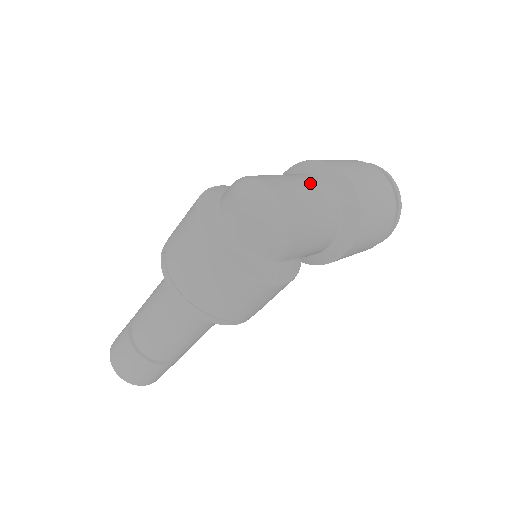
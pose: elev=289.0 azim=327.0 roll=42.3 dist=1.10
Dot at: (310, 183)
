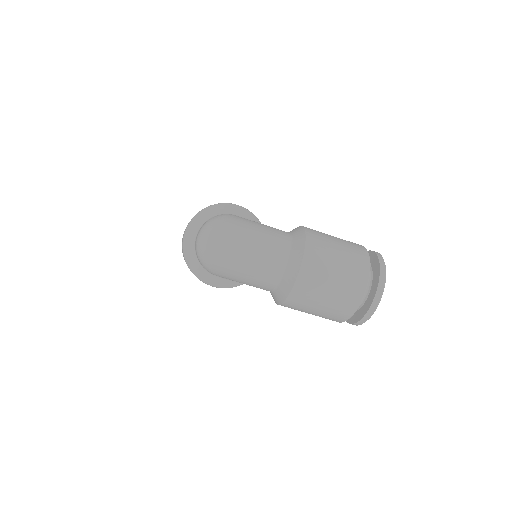
Dot at: (266, 250)
